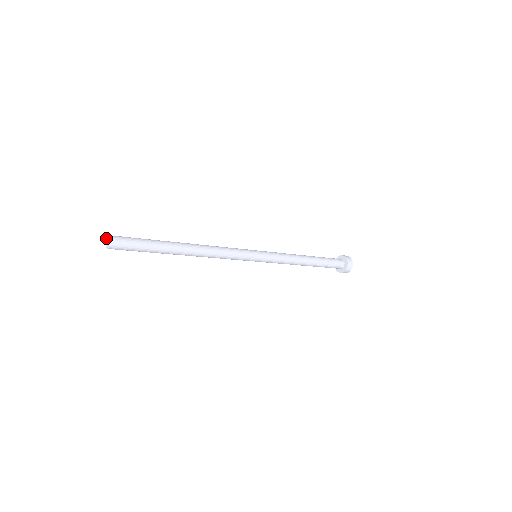
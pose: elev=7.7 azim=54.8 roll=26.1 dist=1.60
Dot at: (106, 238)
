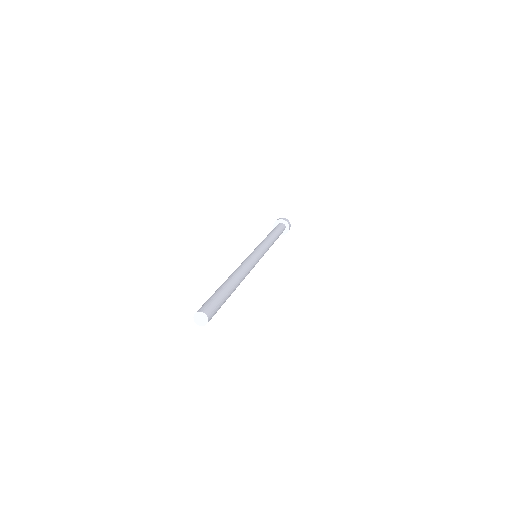
Dot at: occluded
